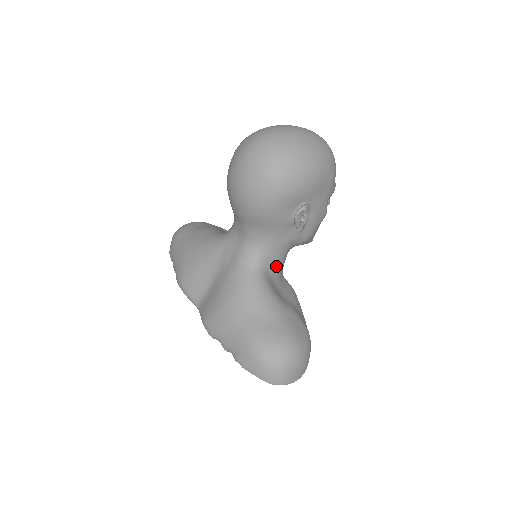
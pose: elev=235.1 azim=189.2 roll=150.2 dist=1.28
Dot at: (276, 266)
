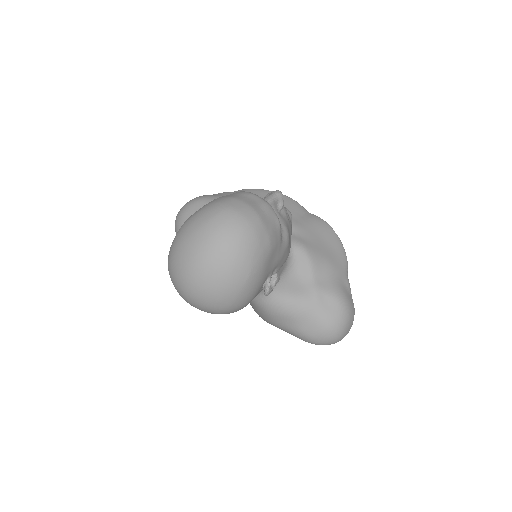
Dot at: occluded
